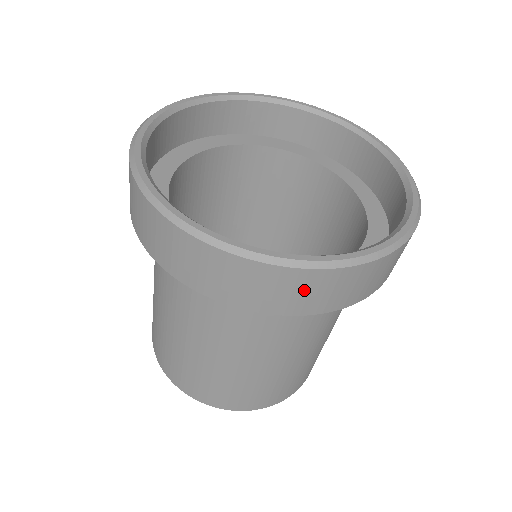
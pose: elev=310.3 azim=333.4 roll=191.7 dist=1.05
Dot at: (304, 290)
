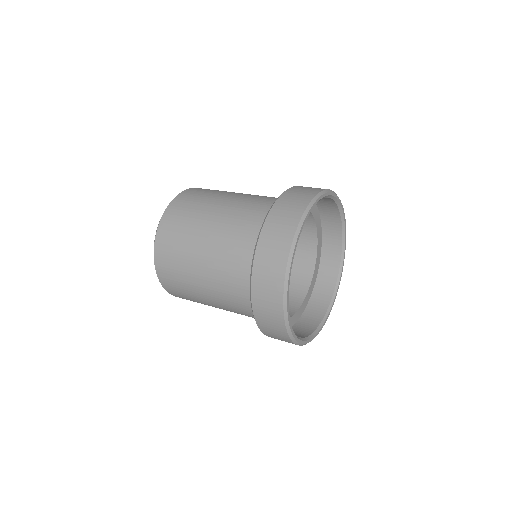
Dot at: (282, 340)
